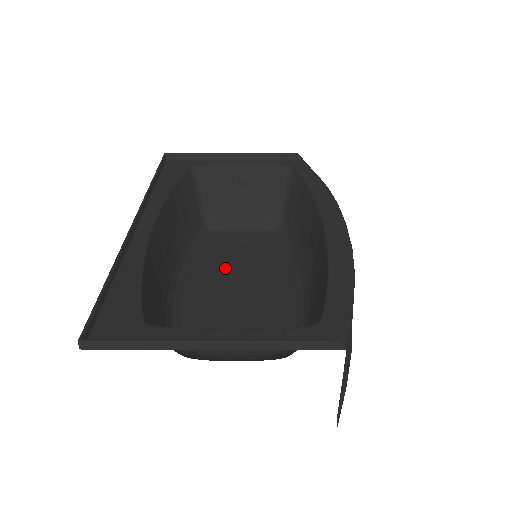
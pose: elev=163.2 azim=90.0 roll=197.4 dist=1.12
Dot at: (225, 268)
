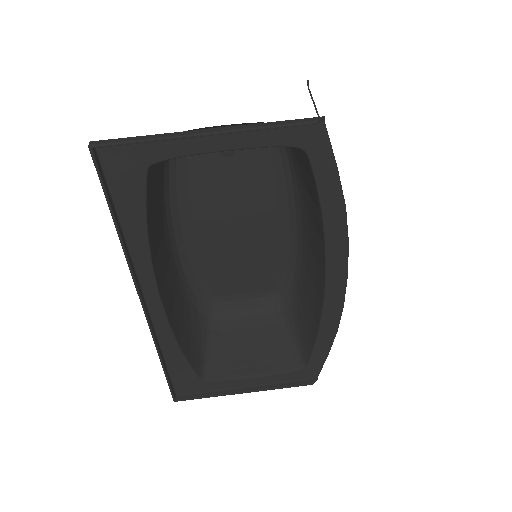
Dot at: (217, 209)
